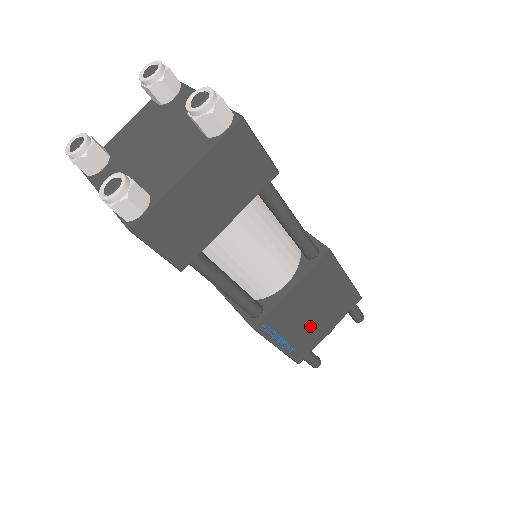
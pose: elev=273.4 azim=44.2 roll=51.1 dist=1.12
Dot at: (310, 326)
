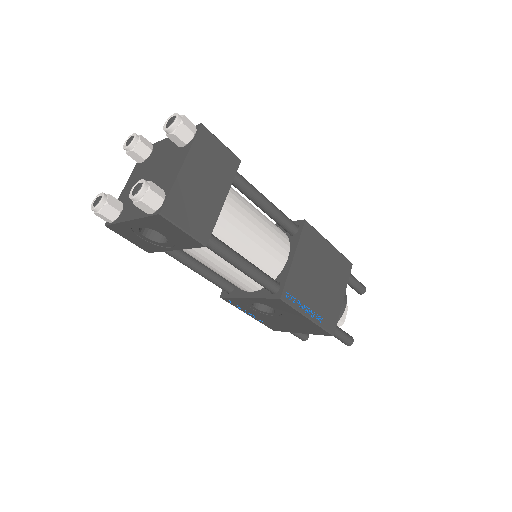
Dot at: (324, 294)
